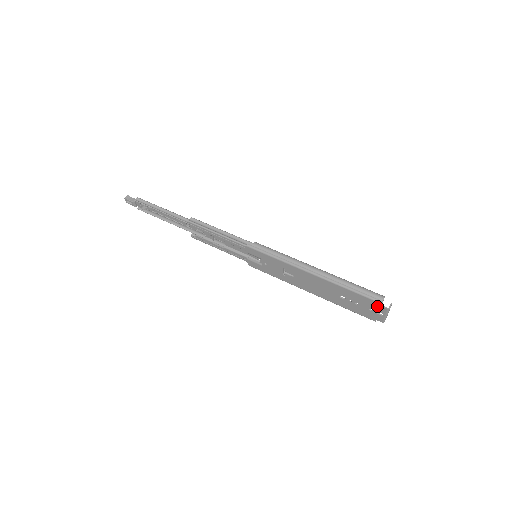
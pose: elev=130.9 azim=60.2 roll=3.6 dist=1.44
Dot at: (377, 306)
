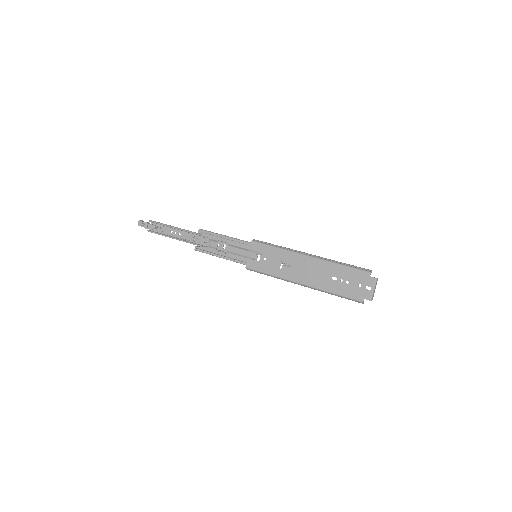
Dot at: (366, 278)
